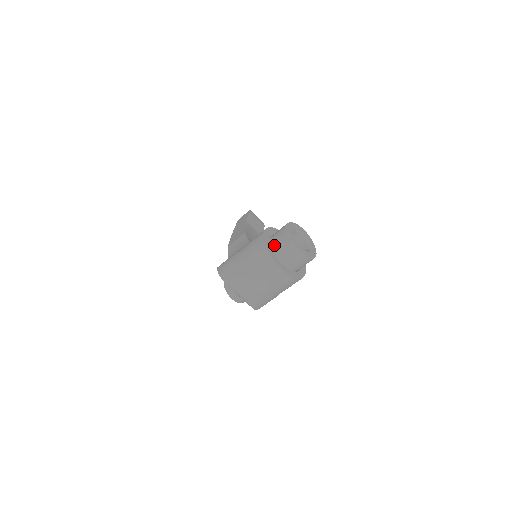
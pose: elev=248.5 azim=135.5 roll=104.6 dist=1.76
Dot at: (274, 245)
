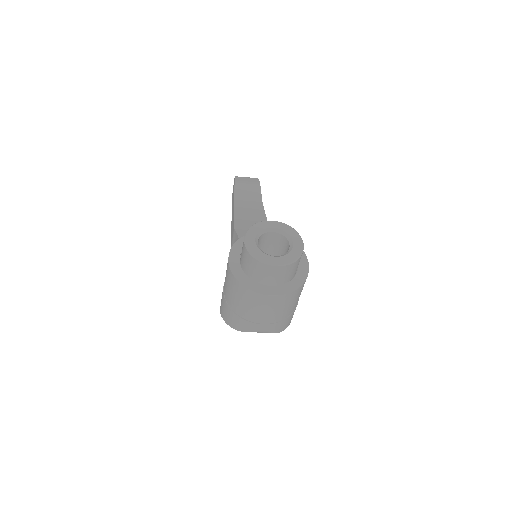
Dot at: (247, 271)
